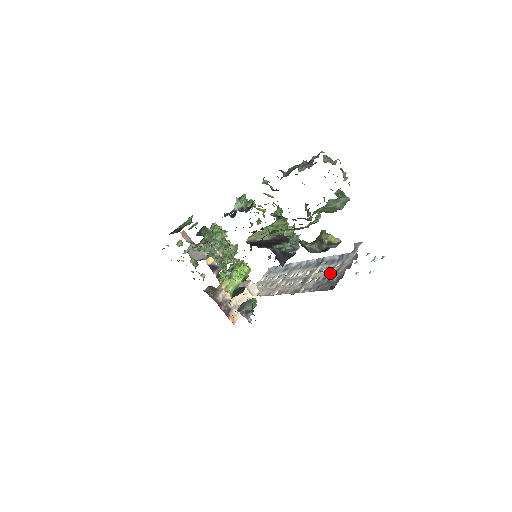
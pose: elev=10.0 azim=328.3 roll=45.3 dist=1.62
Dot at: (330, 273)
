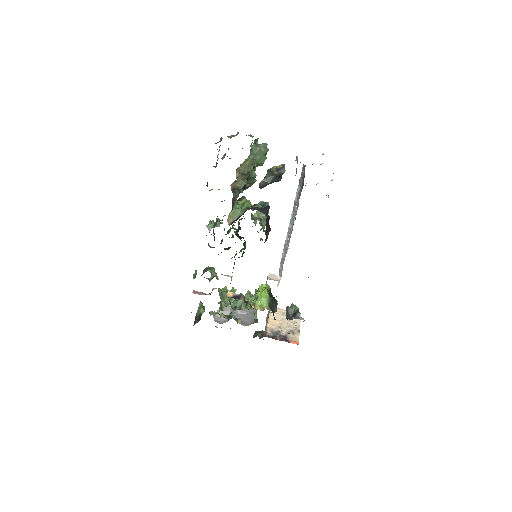
Dot at: occluded
